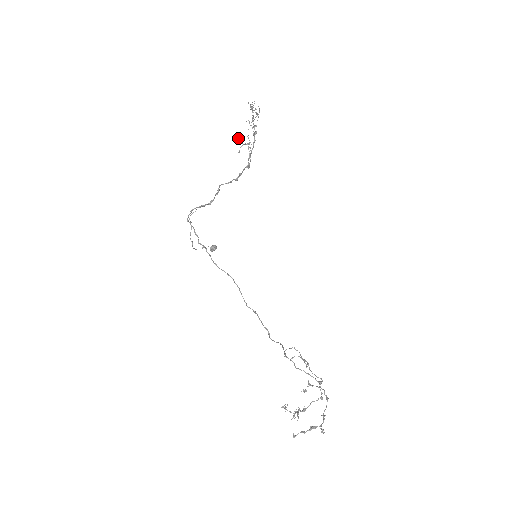
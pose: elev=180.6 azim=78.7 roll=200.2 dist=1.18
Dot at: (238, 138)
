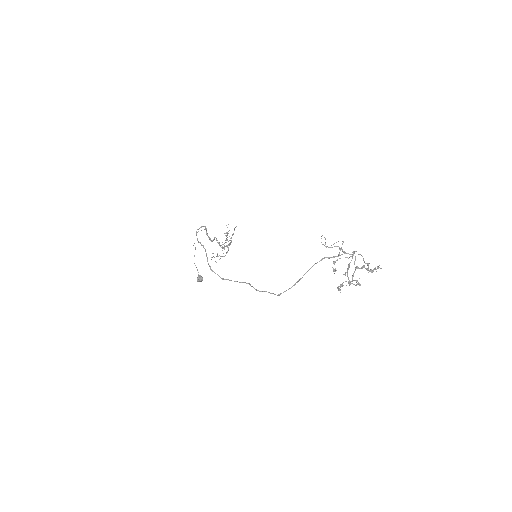
Dot at: occluded
